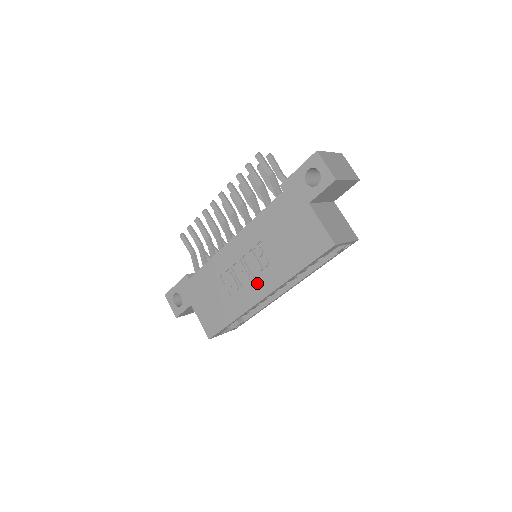
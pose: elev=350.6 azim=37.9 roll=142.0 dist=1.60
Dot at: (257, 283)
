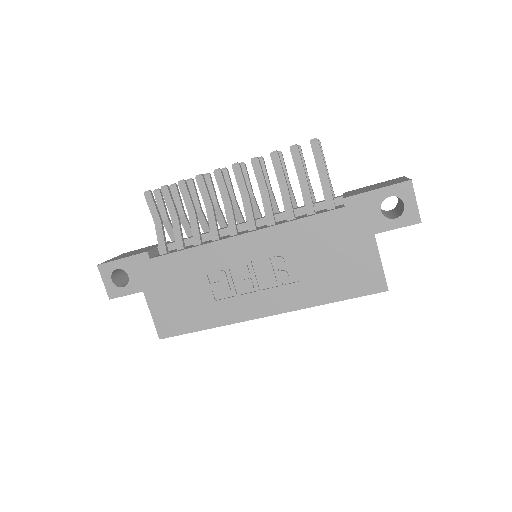
Dot at: (263, 297)
